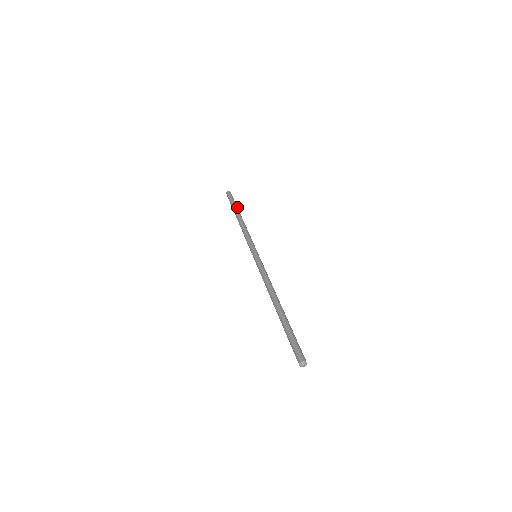
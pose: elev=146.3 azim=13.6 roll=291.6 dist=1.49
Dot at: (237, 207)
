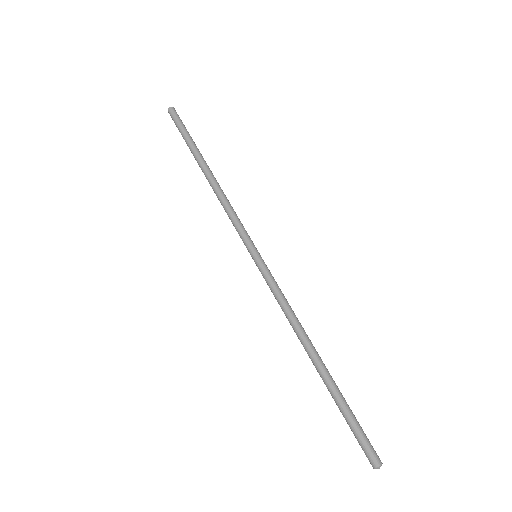
Dot at: (193, 146)
